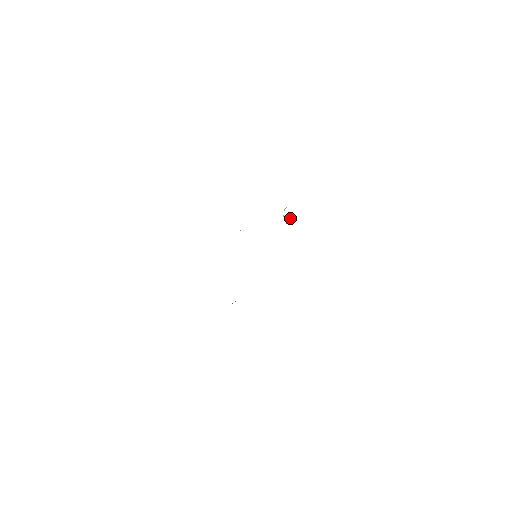
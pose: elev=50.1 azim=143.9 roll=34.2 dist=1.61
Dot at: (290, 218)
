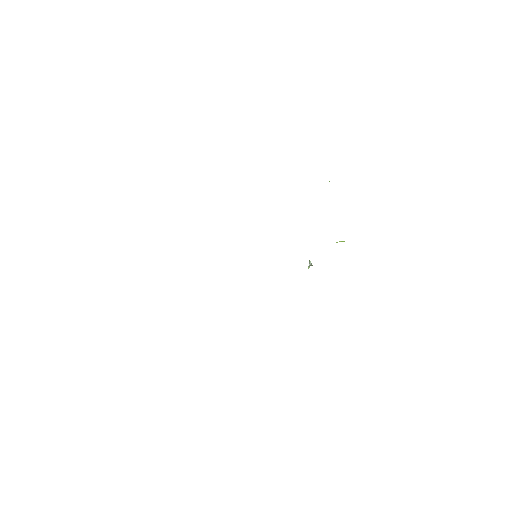
Dot at: occluded
